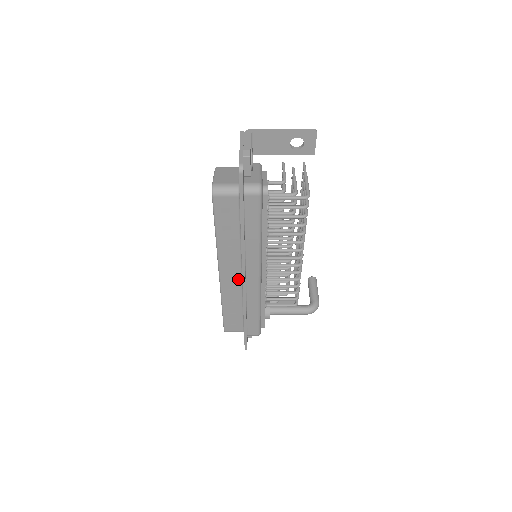
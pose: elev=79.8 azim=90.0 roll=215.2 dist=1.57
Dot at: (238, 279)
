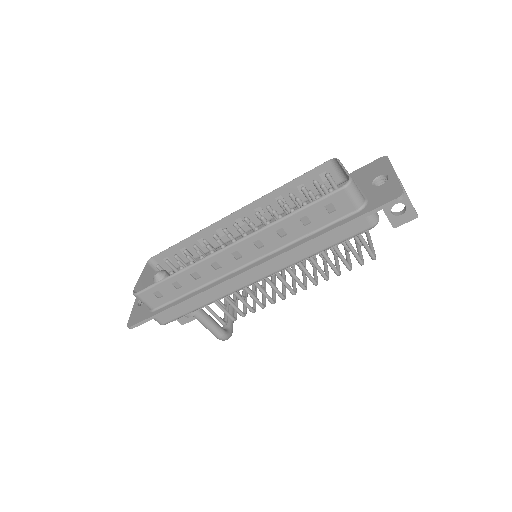
Dot at: (235, 265)
